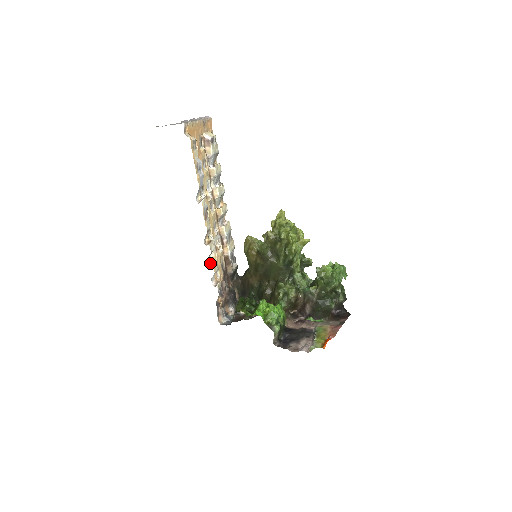
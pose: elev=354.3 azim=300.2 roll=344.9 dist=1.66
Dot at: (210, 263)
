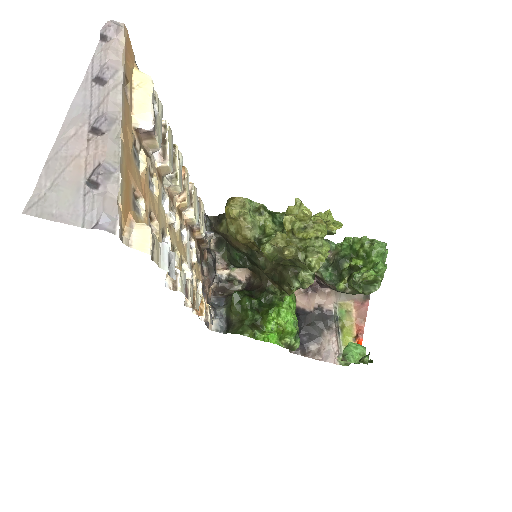
Dot at: occluded
